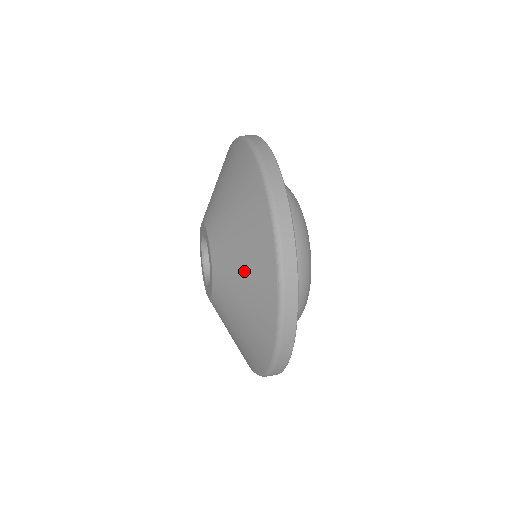
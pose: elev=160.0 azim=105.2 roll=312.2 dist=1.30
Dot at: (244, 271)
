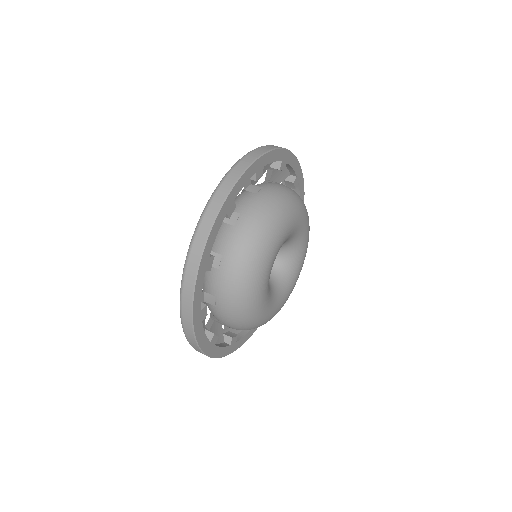
Dot at: occluded
